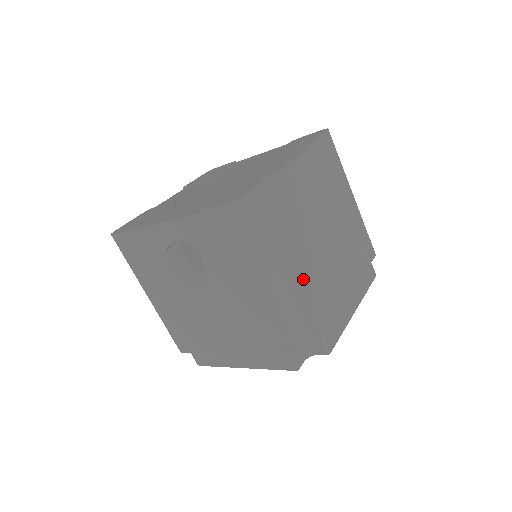
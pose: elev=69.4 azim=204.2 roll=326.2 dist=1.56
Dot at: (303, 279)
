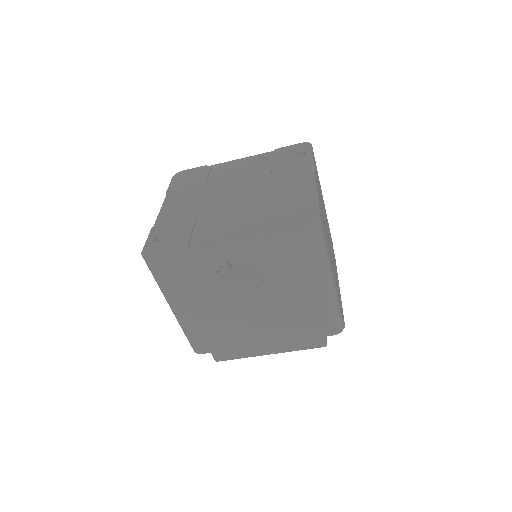
Dot at: (334, 276)
